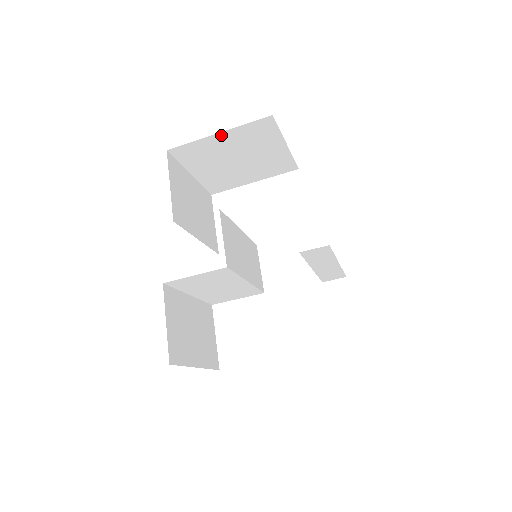
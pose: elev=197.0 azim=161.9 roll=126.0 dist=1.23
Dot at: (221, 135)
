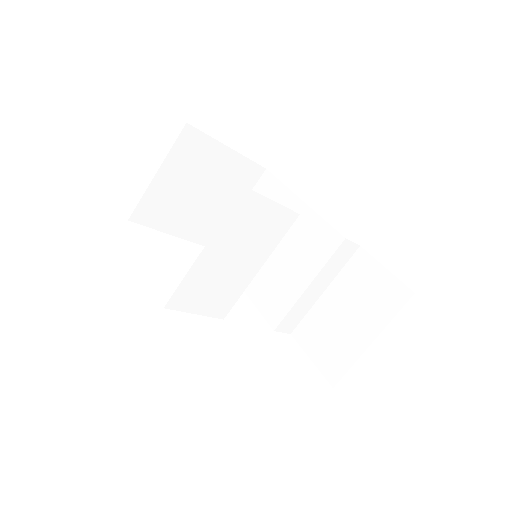
Dot at: (228, 152)
